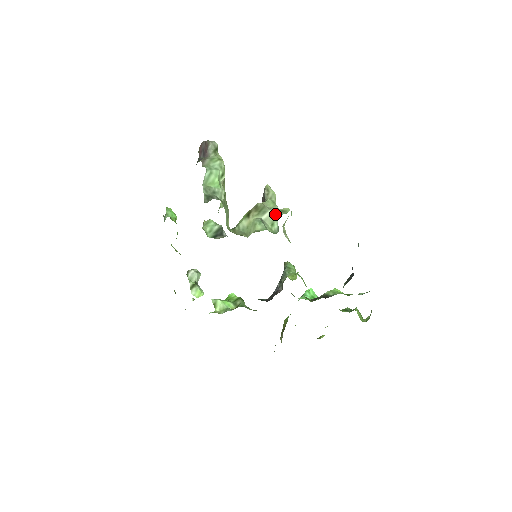
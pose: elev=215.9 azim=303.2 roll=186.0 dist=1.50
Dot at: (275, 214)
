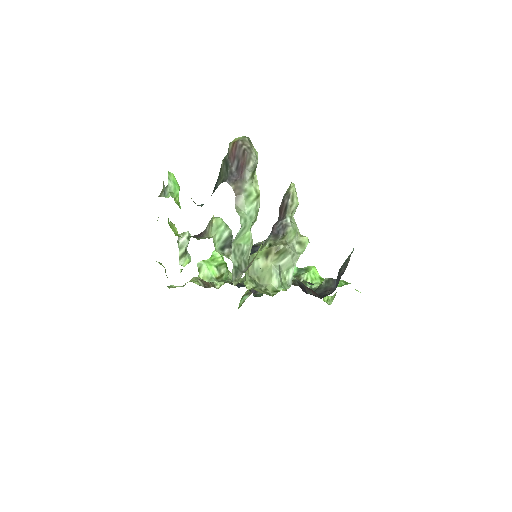
Dot at: (294, 258)
